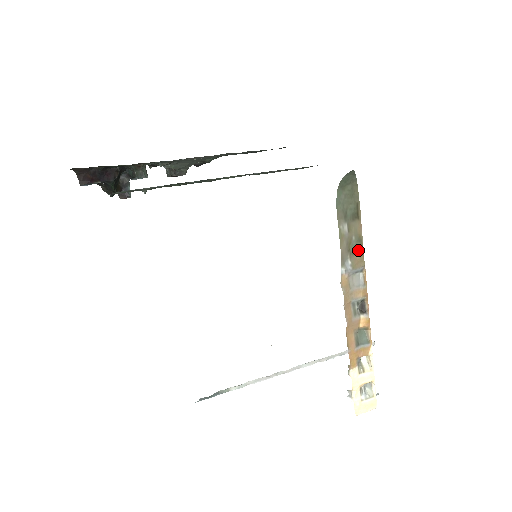
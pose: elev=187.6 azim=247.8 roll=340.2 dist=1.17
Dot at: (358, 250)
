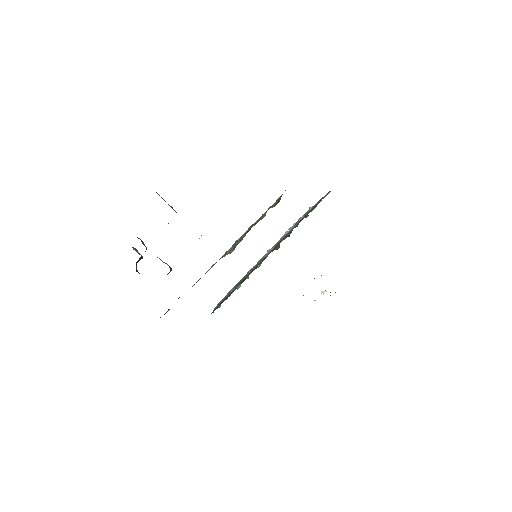
Dot at: occluded
